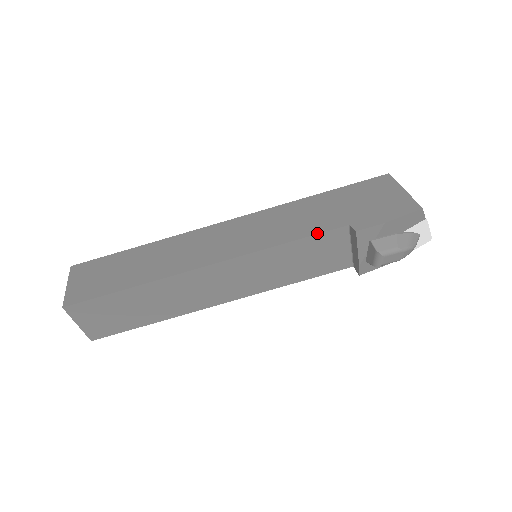
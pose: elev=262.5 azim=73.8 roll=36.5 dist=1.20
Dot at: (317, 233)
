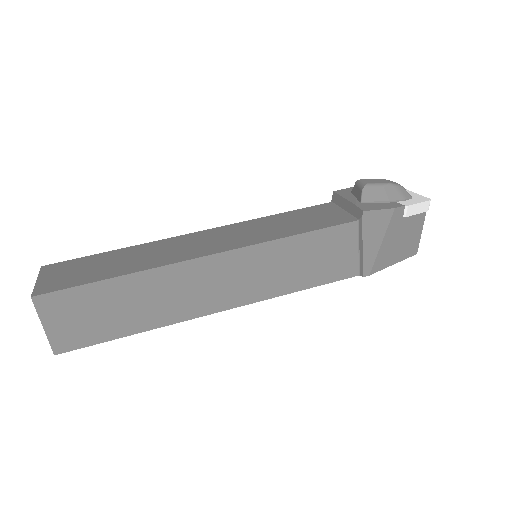
Dot at: (303, 209)
